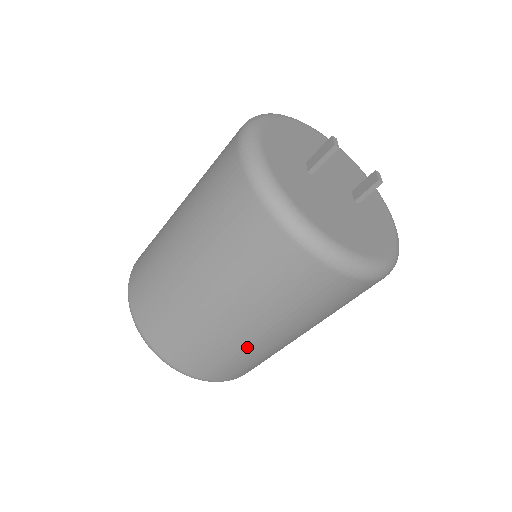
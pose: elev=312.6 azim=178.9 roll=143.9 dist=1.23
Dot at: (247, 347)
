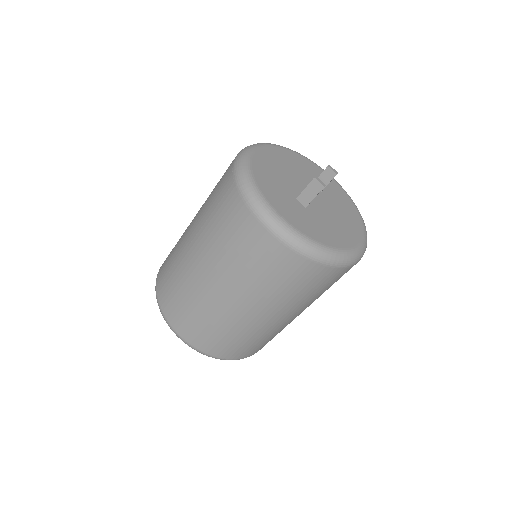
Dot at: occluded
